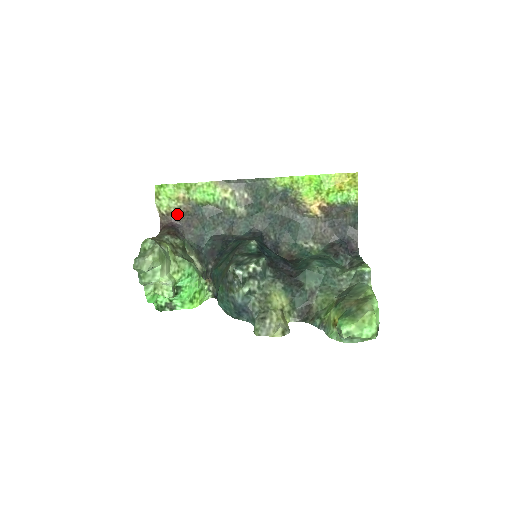
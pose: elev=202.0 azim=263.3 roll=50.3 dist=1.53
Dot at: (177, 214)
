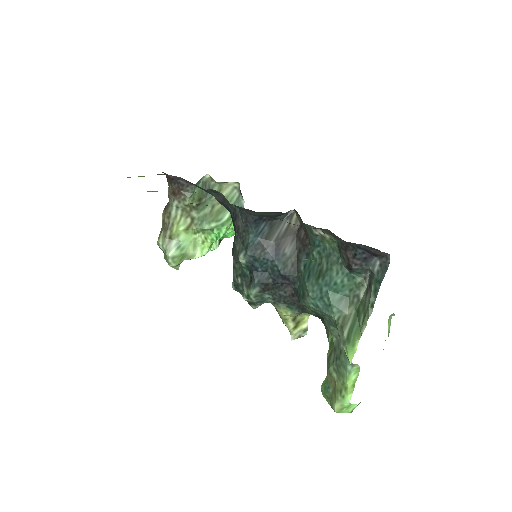
Dot at: occluded
